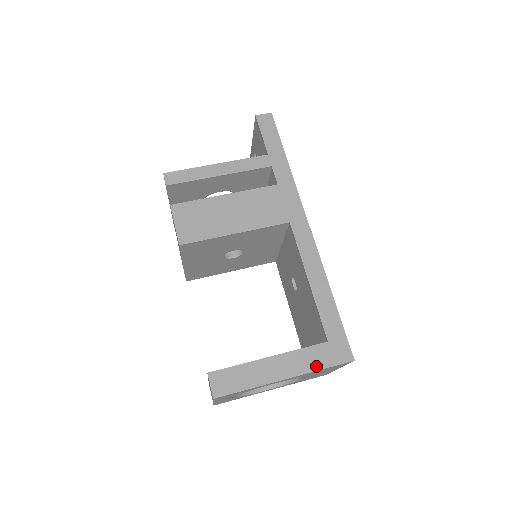
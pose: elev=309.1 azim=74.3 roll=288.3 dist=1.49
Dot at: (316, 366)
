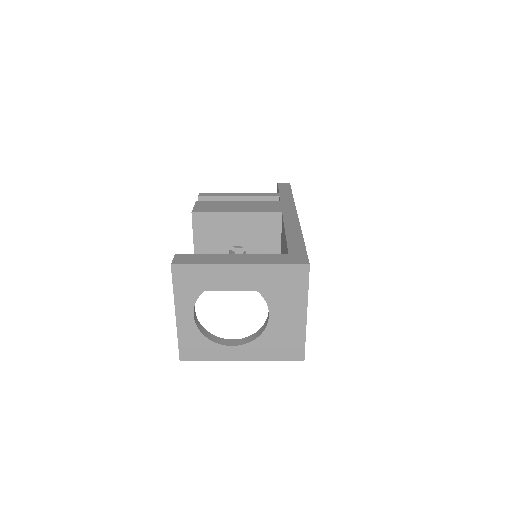
Dot at: (271, 262)
